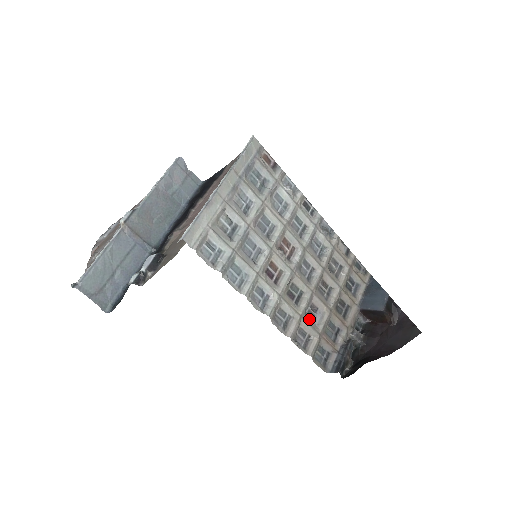
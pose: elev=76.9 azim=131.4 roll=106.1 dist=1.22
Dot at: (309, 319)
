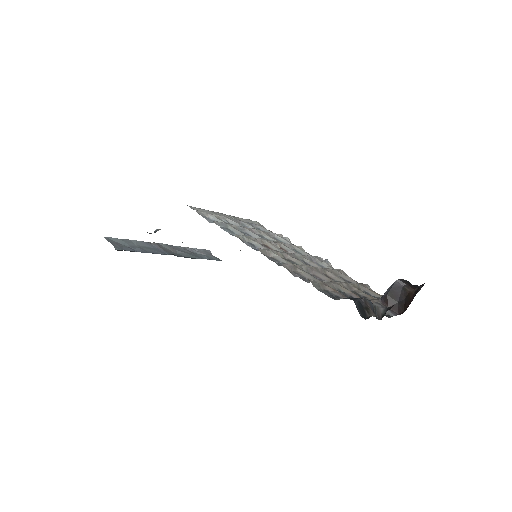
Dot at: occluded
